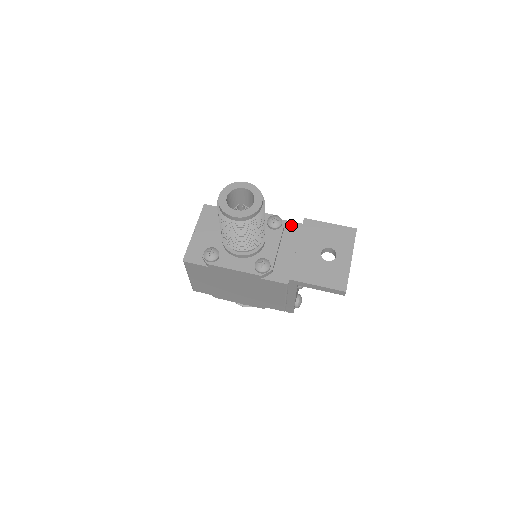
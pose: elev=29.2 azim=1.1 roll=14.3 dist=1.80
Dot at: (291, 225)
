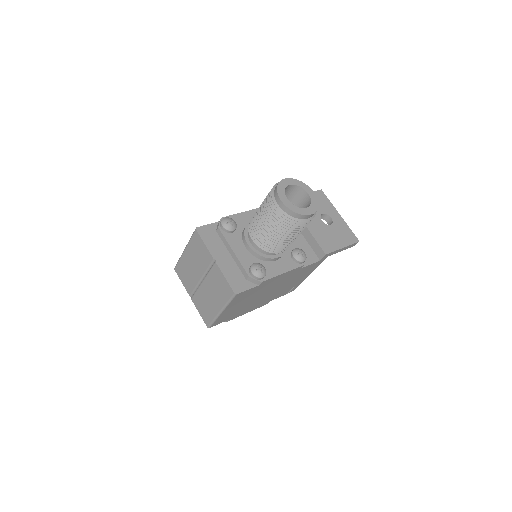
Dot at: occluded
